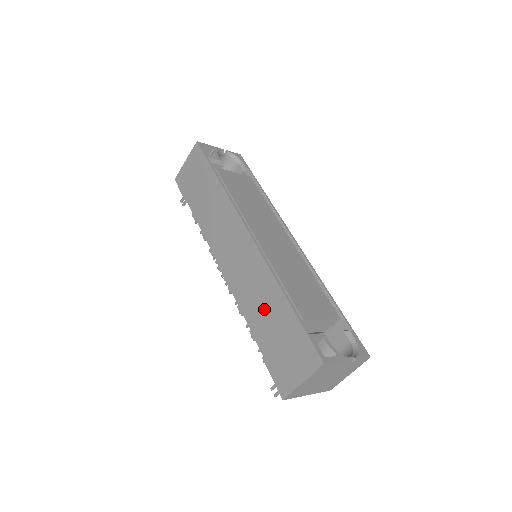
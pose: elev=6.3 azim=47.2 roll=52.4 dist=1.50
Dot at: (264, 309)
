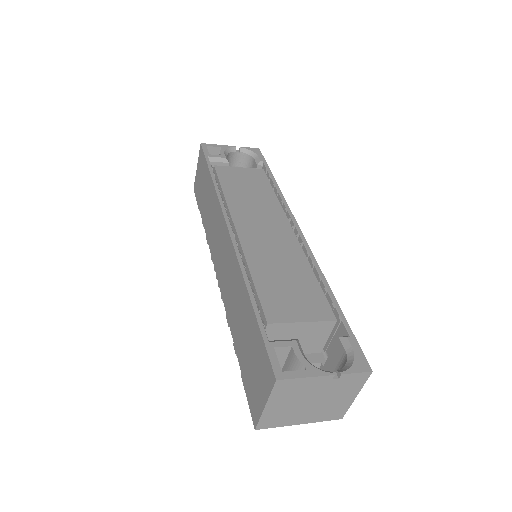
Dot at: (239, 316)
